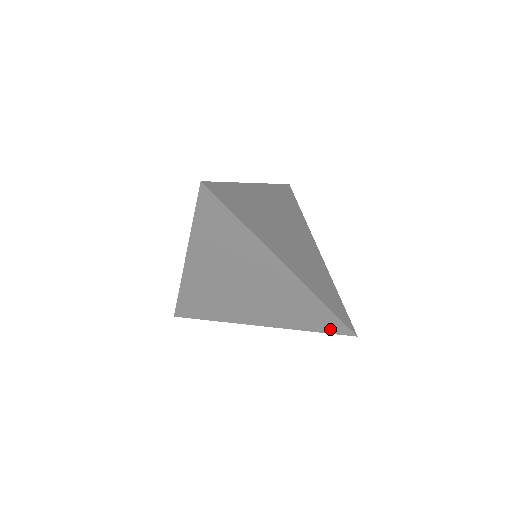
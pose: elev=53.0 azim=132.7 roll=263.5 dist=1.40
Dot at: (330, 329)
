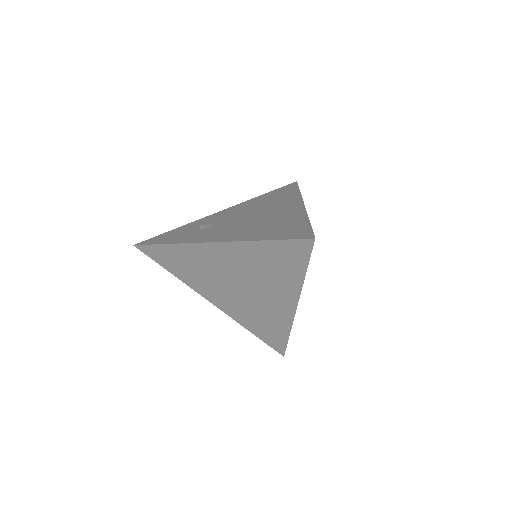
Dot at: (270, 343)
